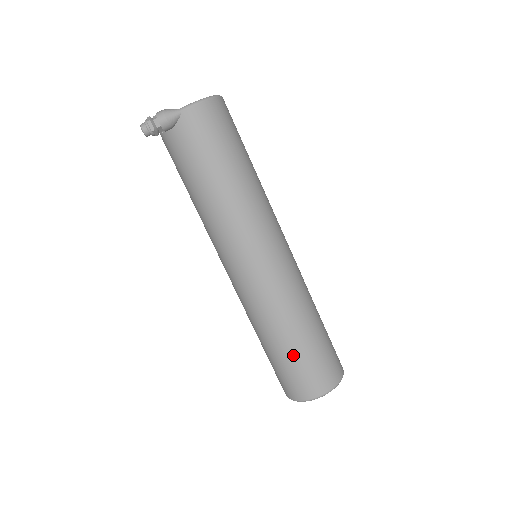
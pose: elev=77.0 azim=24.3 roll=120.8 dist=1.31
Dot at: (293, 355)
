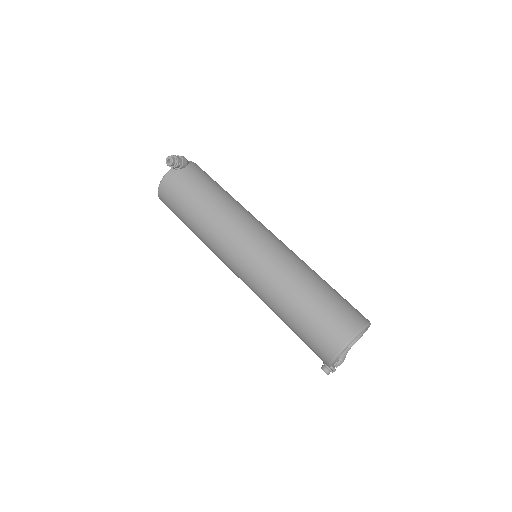
Dot at: (331, 291)
